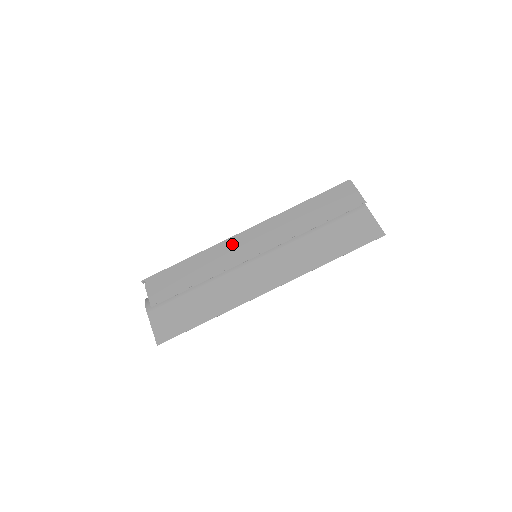
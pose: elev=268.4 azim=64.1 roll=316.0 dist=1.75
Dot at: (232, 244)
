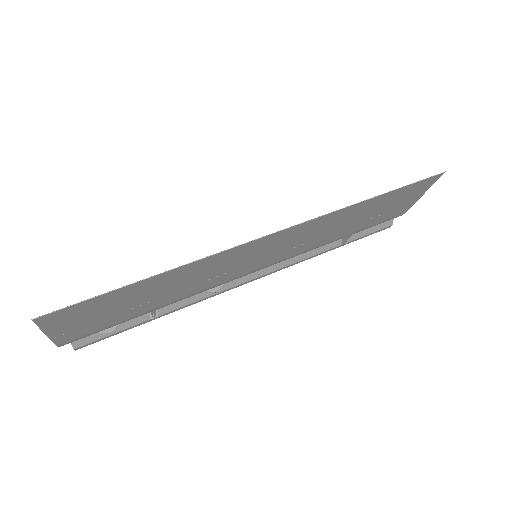
Dot at: occluded
